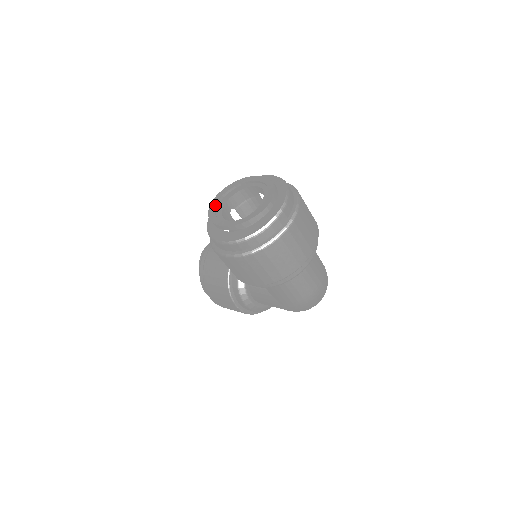
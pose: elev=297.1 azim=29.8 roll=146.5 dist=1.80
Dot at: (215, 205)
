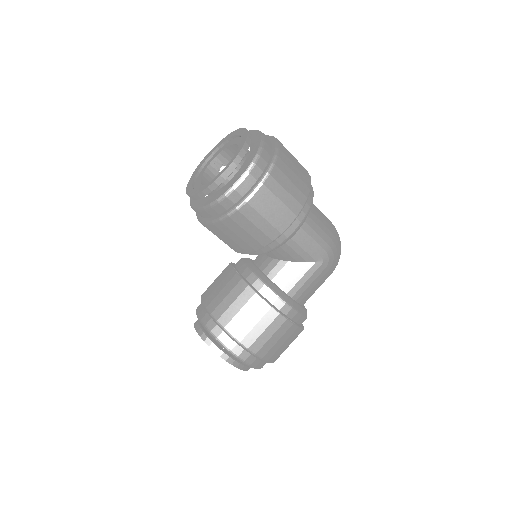
Dot at: (195, 189)
